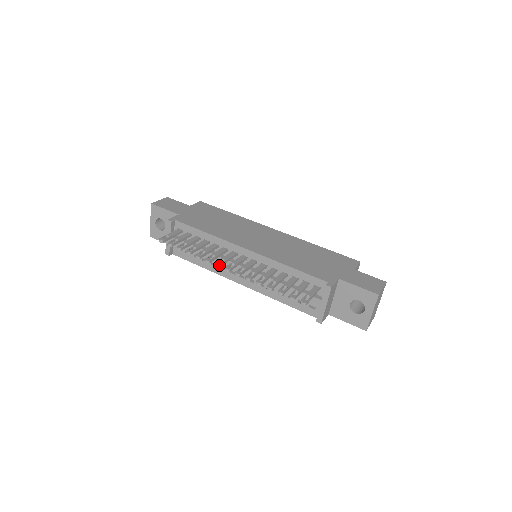
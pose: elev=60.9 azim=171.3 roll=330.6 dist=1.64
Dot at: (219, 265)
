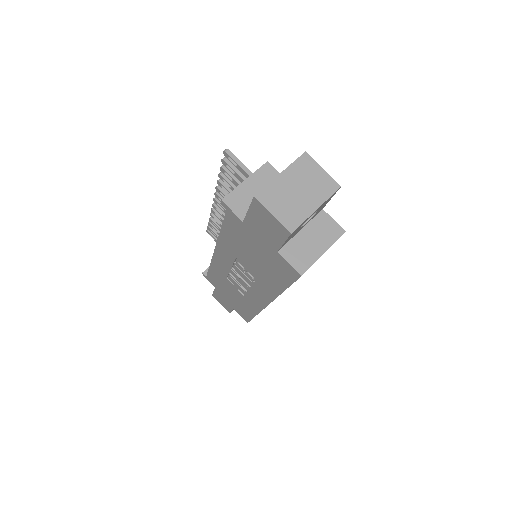
Dot at: occluded
